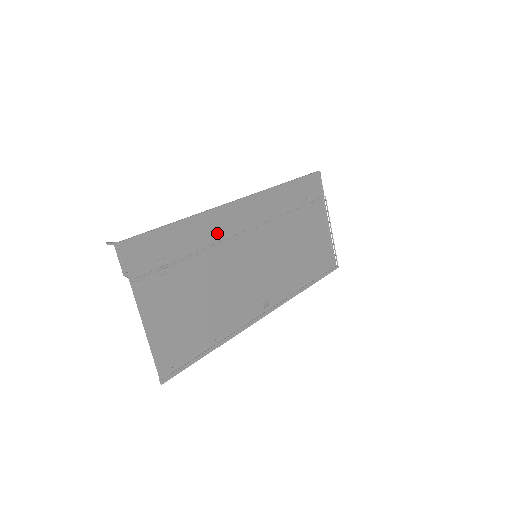
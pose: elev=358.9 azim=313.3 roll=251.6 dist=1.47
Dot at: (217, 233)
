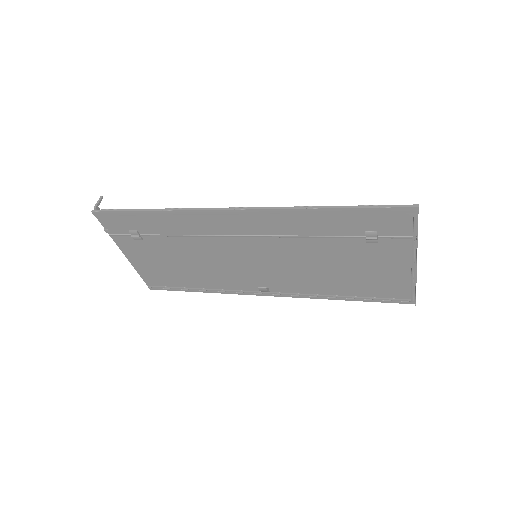
Dot at: (198, 228)
